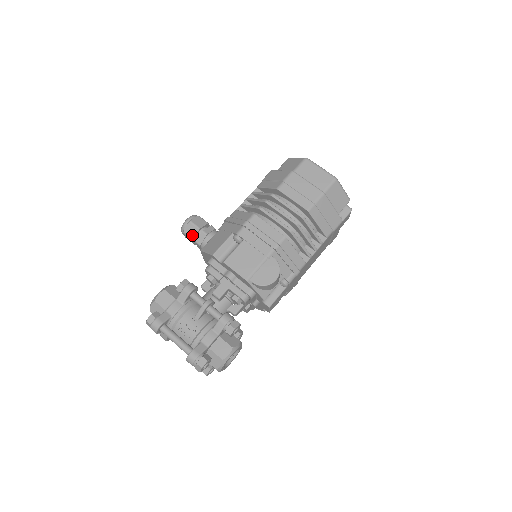
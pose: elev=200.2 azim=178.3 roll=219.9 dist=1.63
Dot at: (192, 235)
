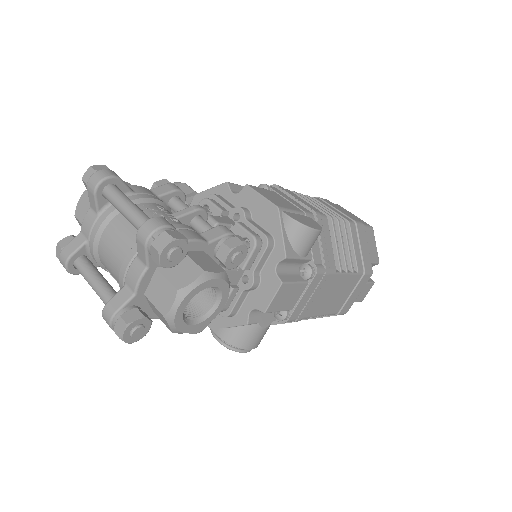
Dot at: occluded
